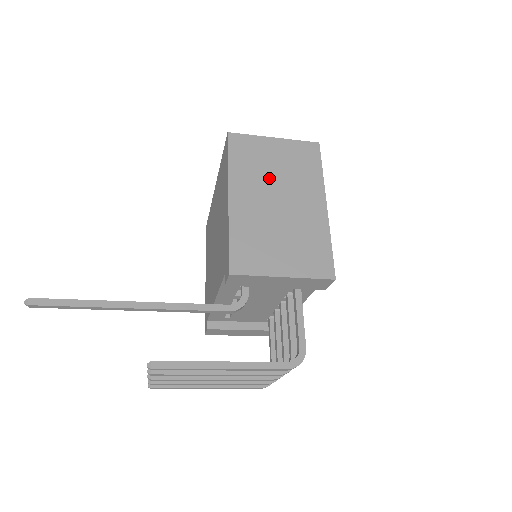
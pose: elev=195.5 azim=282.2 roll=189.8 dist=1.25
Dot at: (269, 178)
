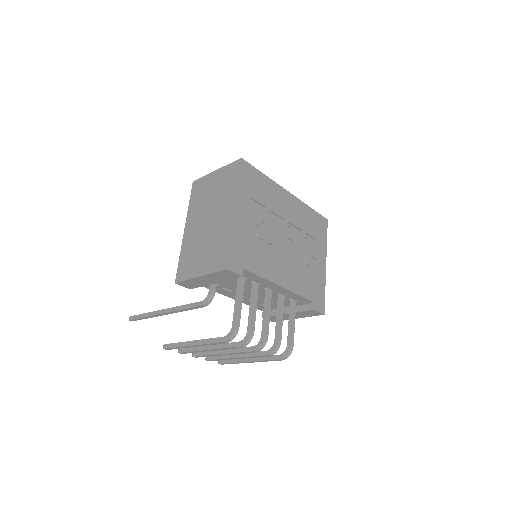
Dot at: (207, 205)
